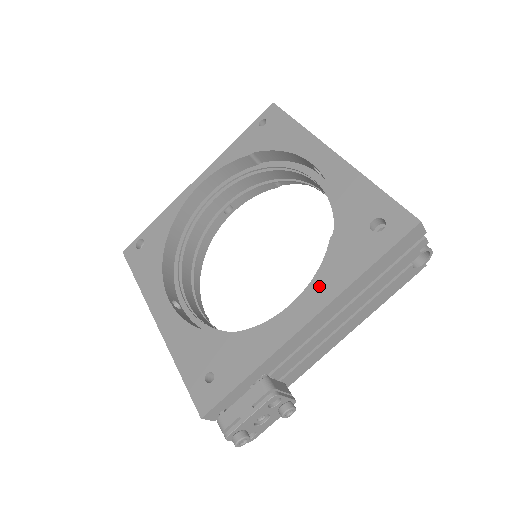
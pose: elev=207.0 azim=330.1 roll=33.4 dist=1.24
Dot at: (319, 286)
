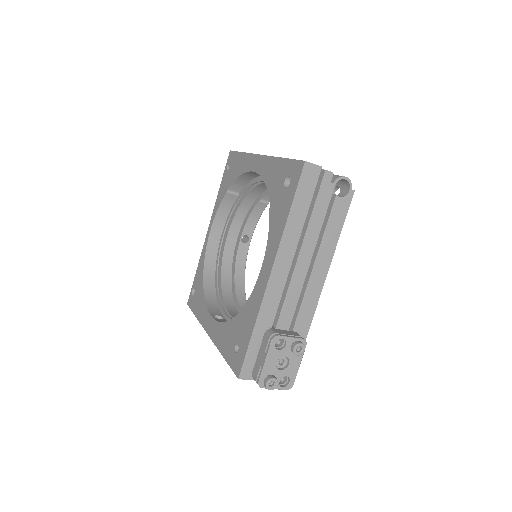
Dot at: (270, 245)
